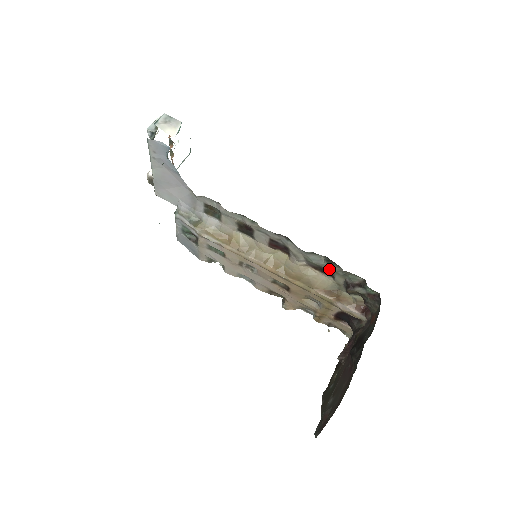
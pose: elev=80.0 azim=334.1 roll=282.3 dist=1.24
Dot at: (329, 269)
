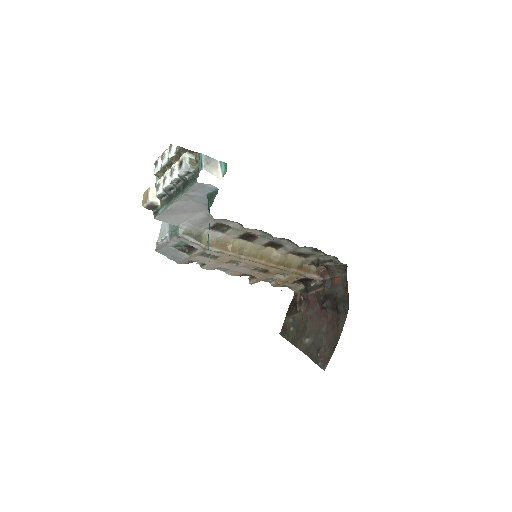
Dot at: (310, 254)
